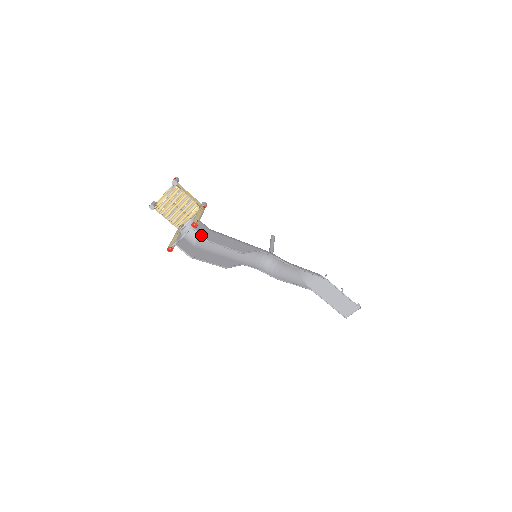
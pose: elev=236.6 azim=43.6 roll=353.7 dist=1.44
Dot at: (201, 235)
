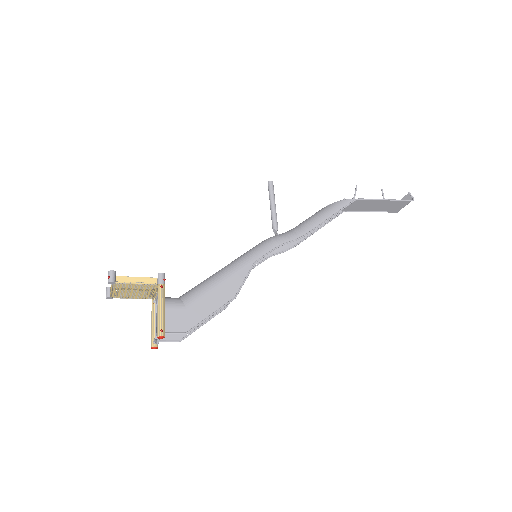
Dot at: occluded
